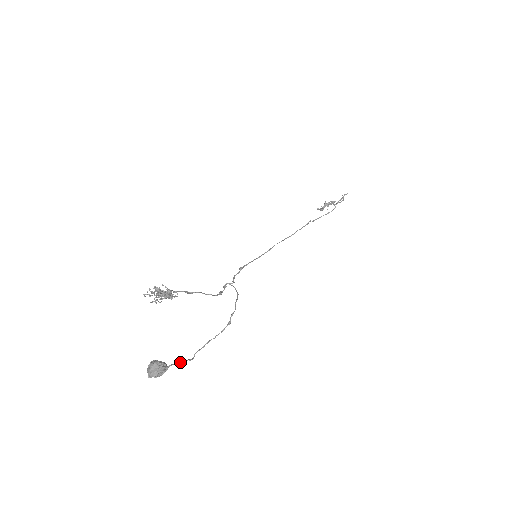
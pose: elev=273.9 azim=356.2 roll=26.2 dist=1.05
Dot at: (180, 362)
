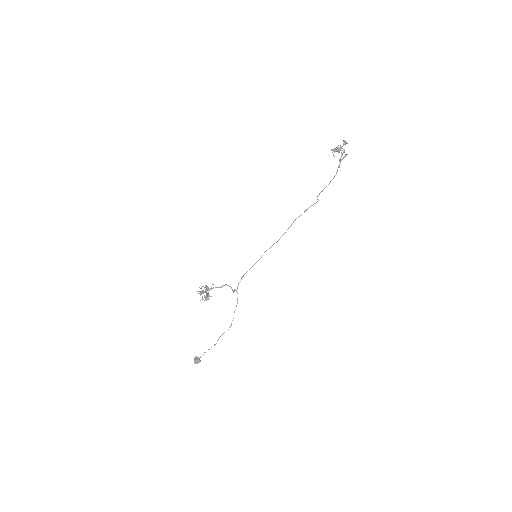
Dot at: (209, 349)
